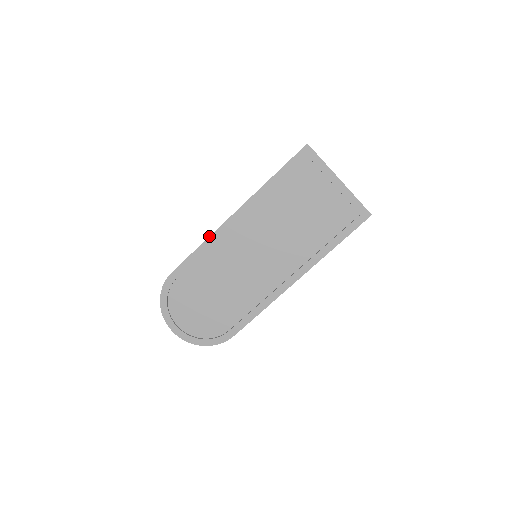
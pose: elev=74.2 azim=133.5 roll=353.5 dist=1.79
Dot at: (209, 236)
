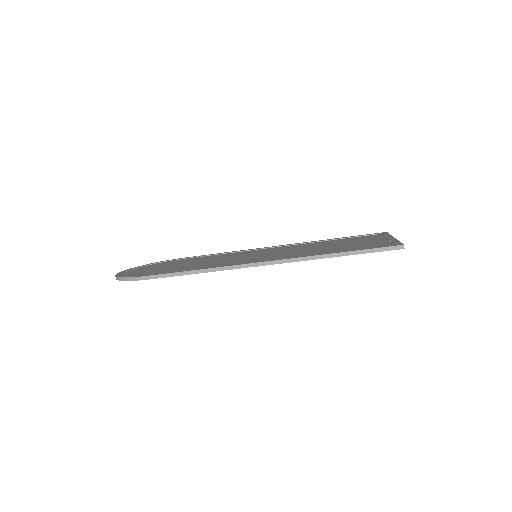
Dot at: occluded
